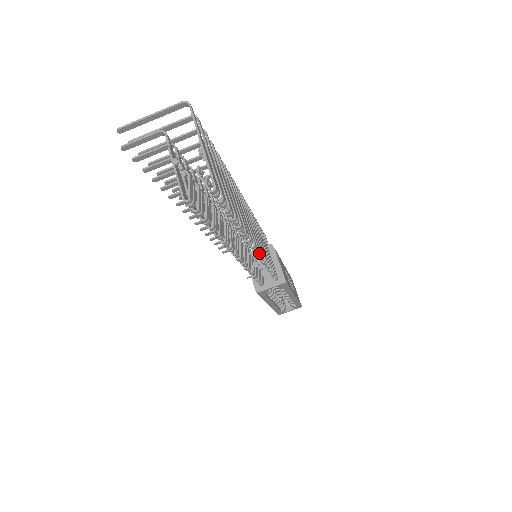
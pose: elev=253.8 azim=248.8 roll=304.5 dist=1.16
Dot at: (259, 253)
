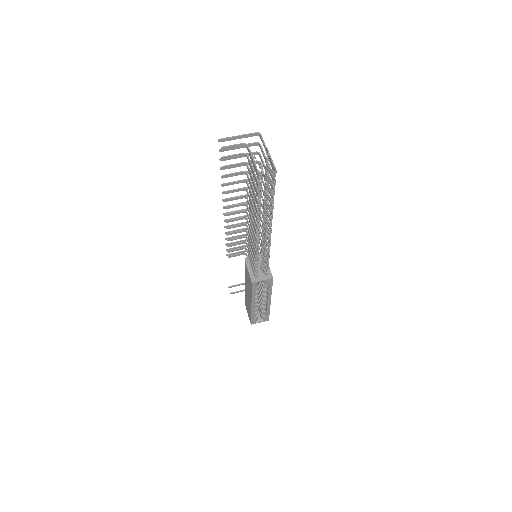
Dot at: (270, 238)
